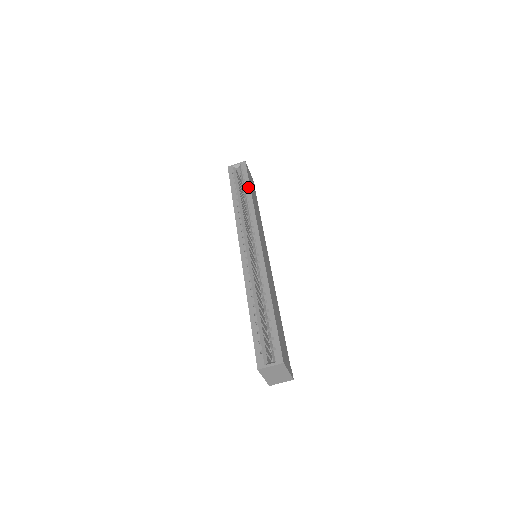
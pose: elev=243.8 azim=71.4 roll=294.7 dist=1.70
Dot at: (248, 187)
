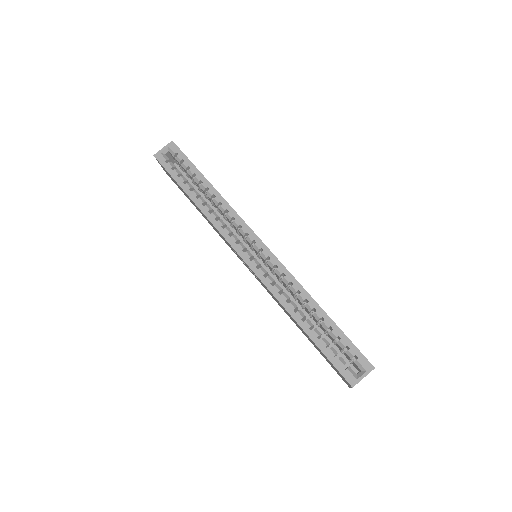
Dot at: (200, 176)
